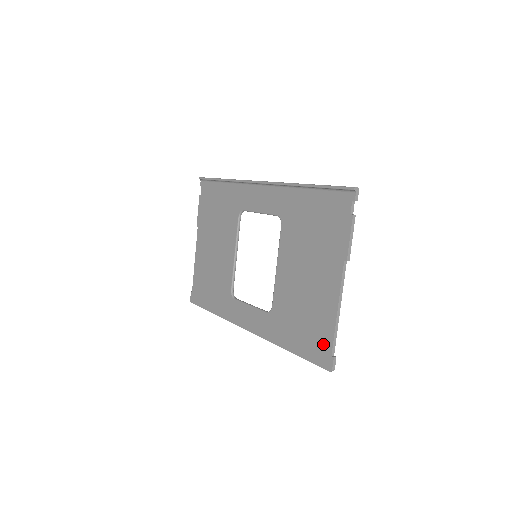
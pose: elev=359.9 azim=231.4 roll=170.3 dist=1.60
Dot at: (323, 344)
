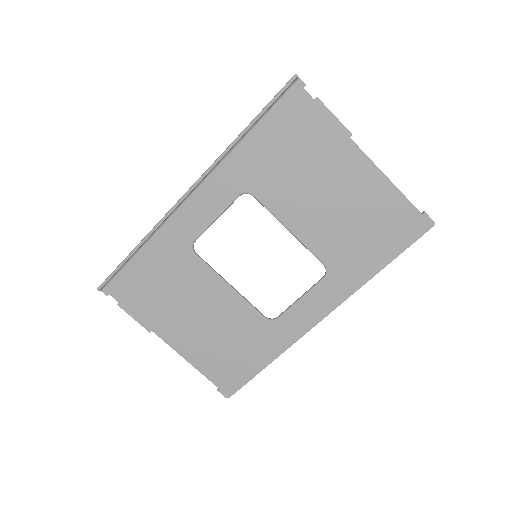
Dot at: (405, 217)
